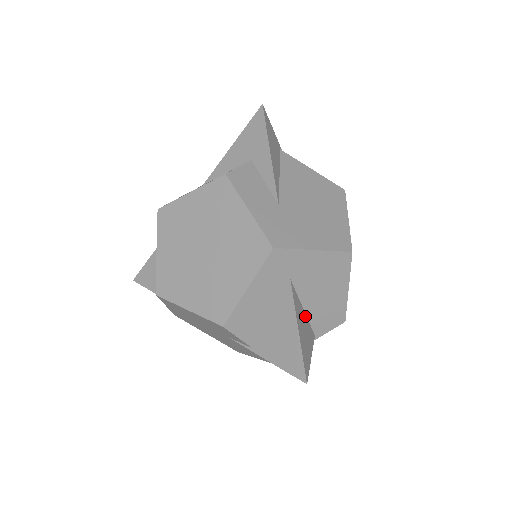
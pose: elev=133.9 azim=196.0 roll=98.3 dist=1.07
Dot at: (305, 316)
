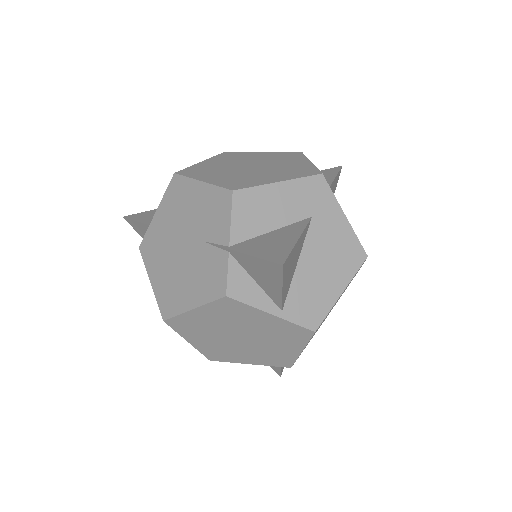
Dot at: (294, 270)
